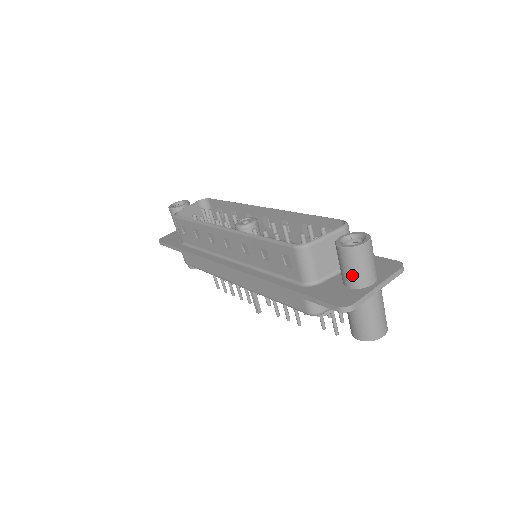
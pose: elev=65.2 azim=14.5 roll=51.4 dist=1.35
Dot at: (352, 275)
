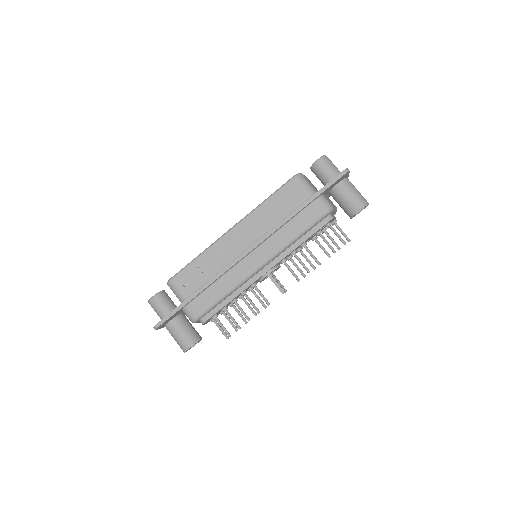
Dot at: (333, 171)
